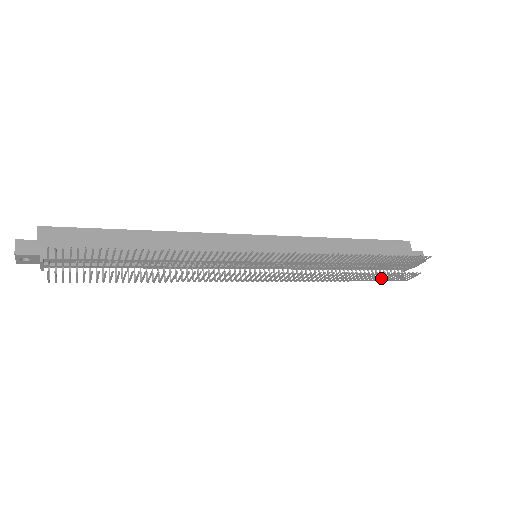
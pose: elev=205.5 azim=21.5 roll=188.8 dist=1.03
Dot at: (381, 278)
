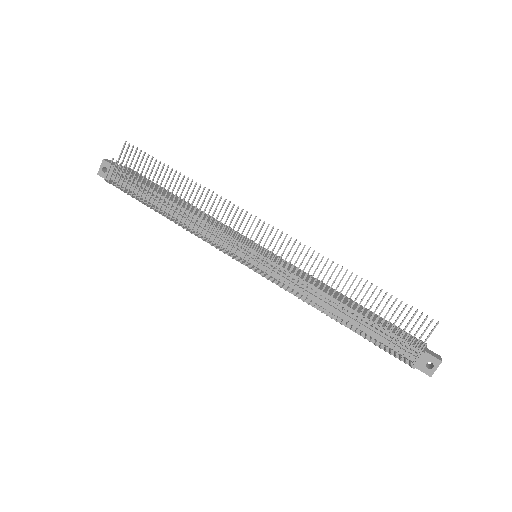
Dot at: (376, 333)
